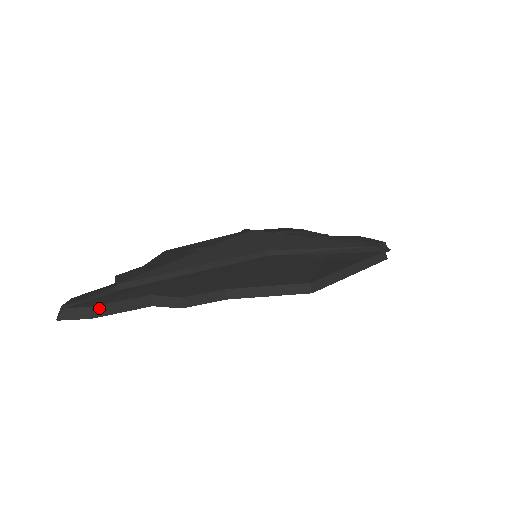
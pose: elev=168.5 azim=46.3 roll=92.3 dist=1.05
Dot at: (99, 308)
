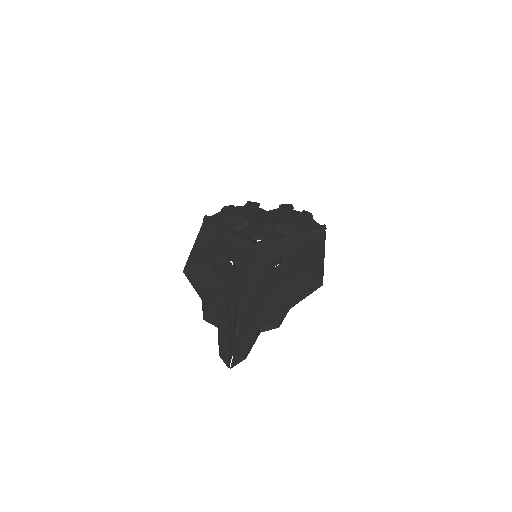
Dot at: (247, 351)
